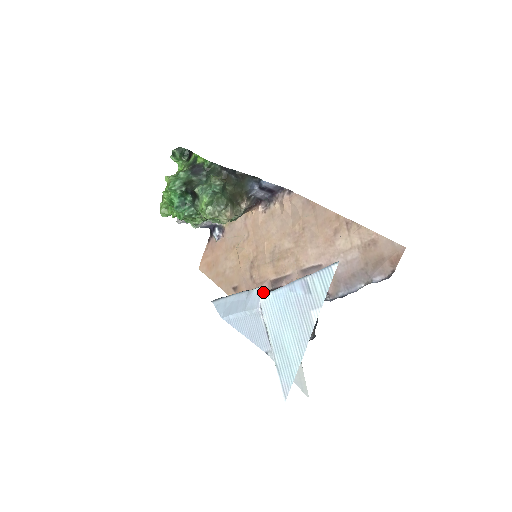
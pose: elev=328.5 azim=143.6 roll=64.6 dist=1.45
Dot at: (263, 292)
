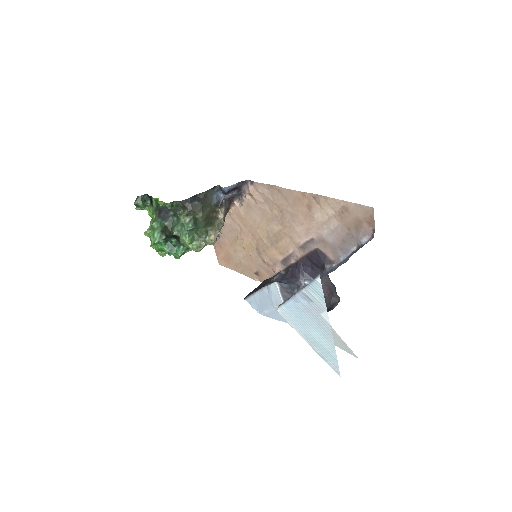
Dot at: (278, 286)
